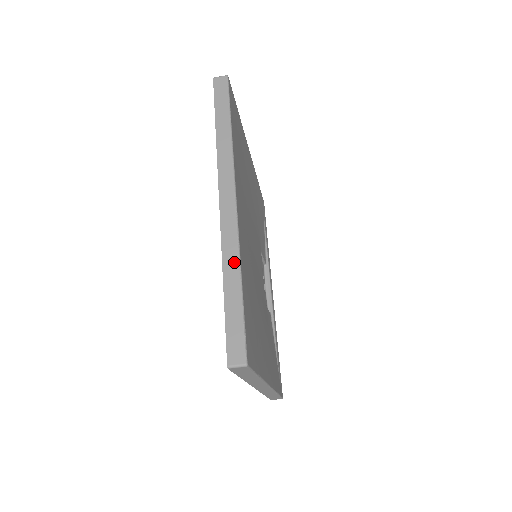
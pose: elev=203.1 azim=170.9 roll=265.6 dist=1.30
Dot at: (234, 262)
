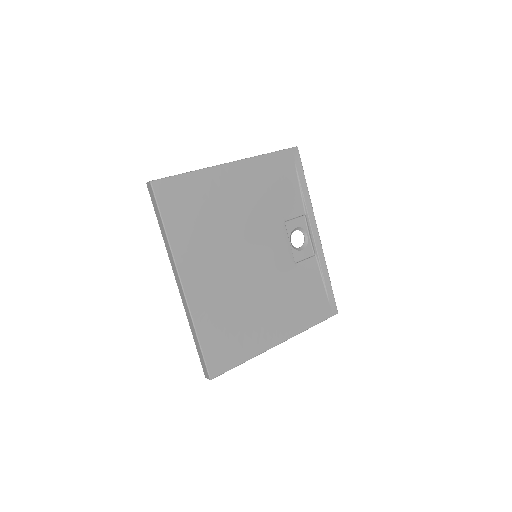
Dot at: (192, 325)
